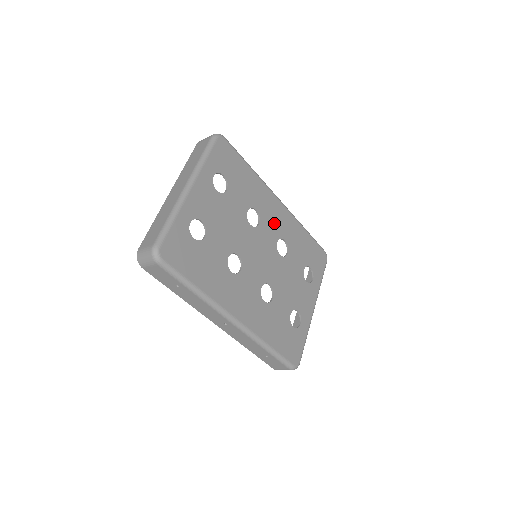
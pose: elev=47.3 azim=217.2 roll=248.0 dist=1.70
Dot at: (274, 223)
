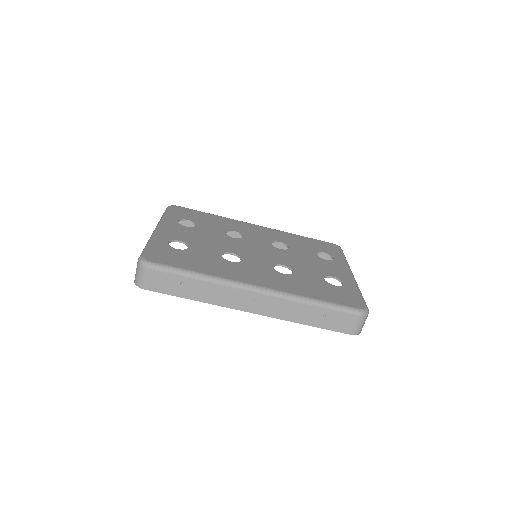
Dot at: (259, 235)
